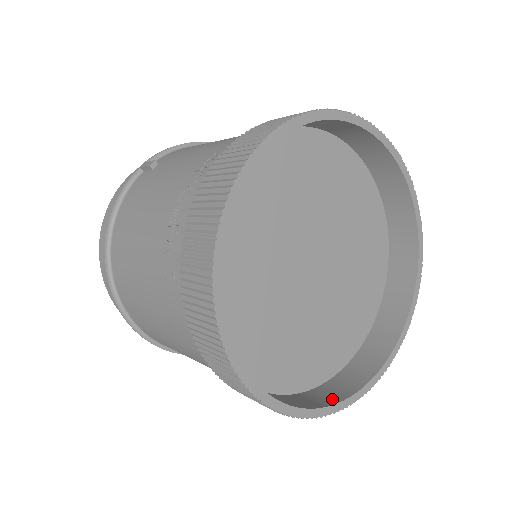
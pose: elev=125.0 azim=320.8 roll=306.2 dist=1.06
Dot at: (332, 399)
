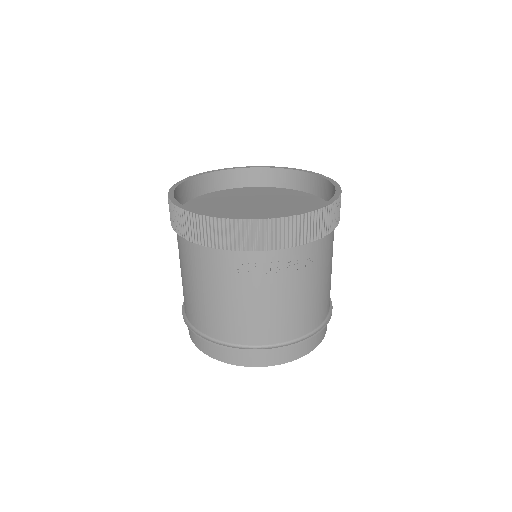
Dot at: occluded
